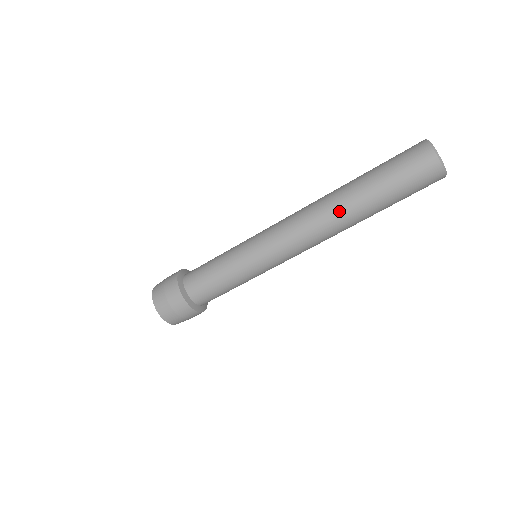
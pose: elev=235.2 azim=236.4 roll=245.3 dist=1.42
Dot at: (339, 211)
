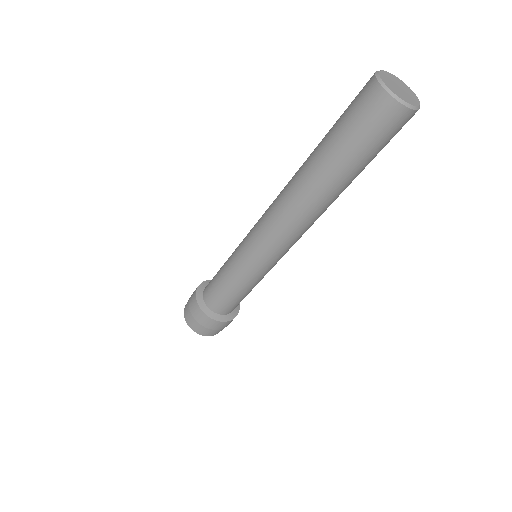
Dot at: (315, 201)
